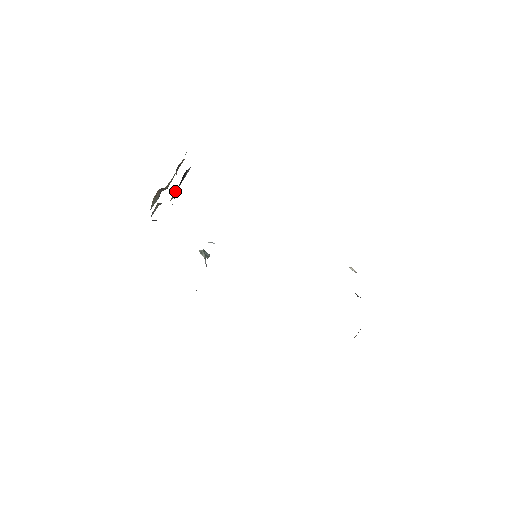
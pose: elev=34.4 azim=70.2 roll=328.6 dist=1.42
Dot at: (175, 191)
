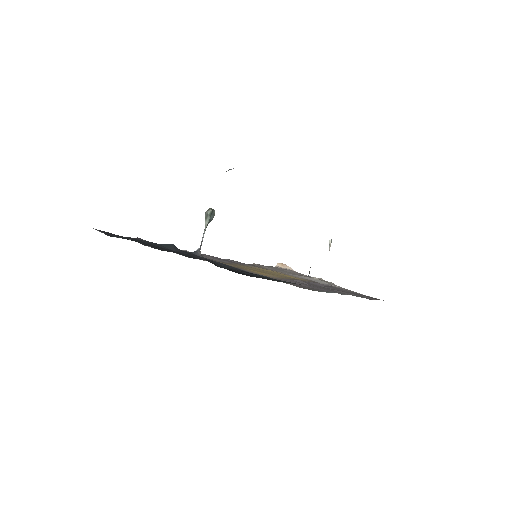
Dot at: occluded
